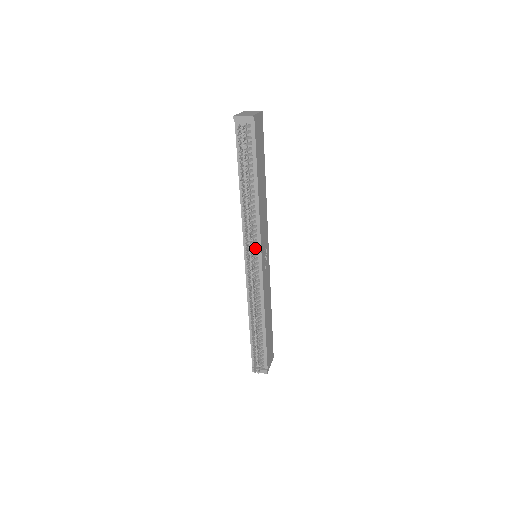
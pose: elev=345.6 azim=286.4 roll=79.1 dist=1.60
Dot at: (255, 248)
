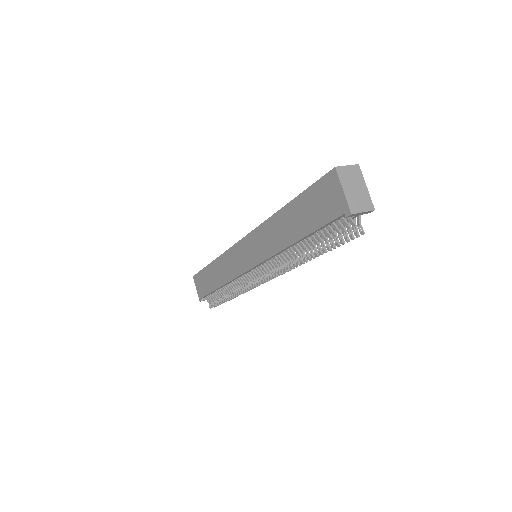
Dot at: occluded
